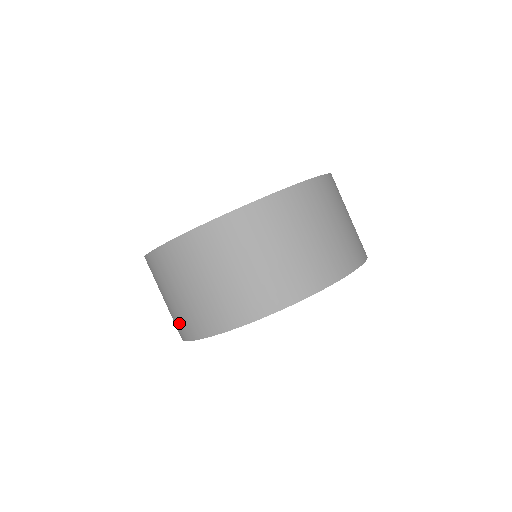
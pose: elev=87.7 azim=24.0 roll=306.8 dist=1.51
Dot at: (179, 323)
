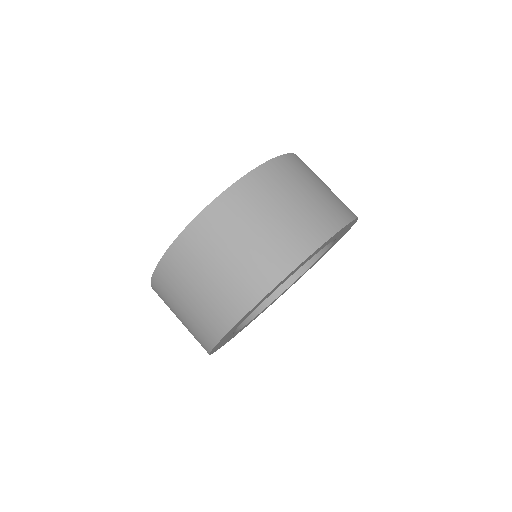
Dot at: occluded
